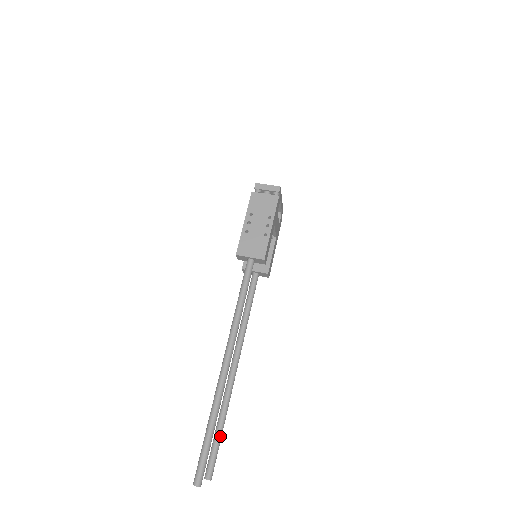
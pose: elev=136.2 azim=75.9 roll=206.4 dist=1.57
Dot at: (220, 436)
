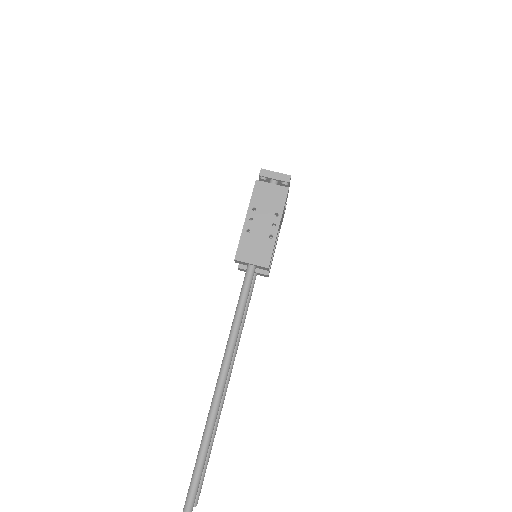
Dot at: (208, 459)
